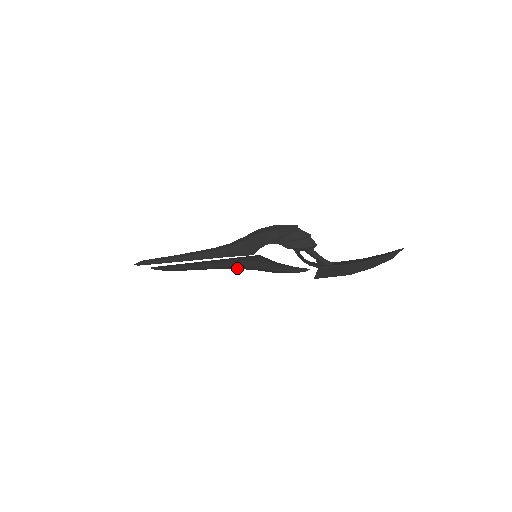
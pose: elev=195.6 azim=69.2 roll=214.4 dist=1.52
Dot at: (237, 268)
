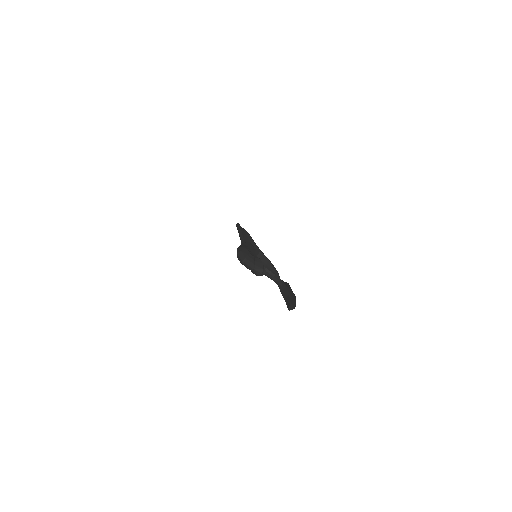
Dot at: occluded
